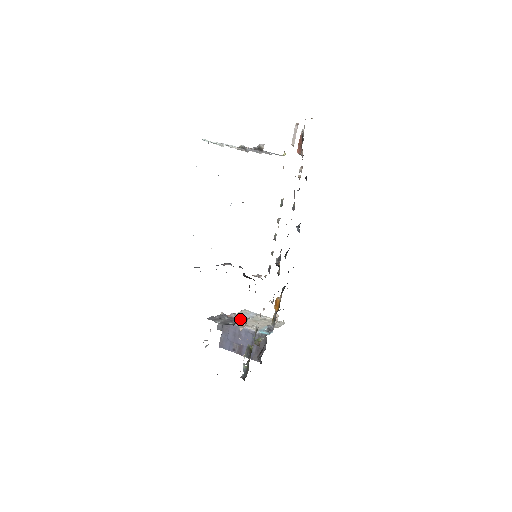
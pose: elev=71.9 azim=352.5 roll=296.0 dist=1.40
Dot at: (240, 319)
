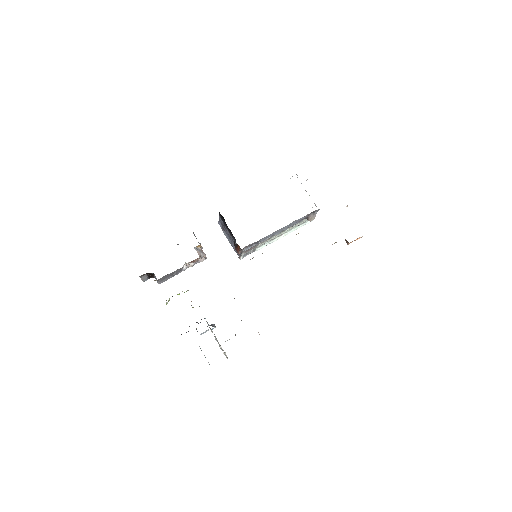
Dot at: occluded
